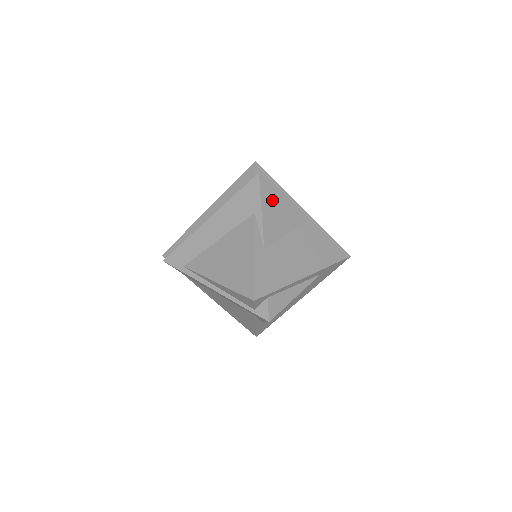
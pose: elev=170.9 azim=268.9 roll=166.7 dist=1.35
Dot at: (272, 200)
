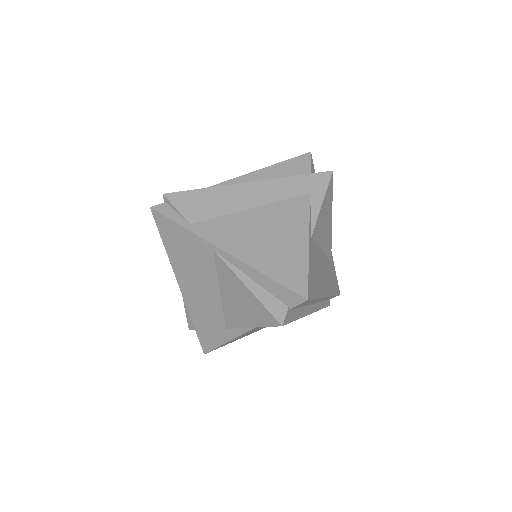
Dot at: occluded
